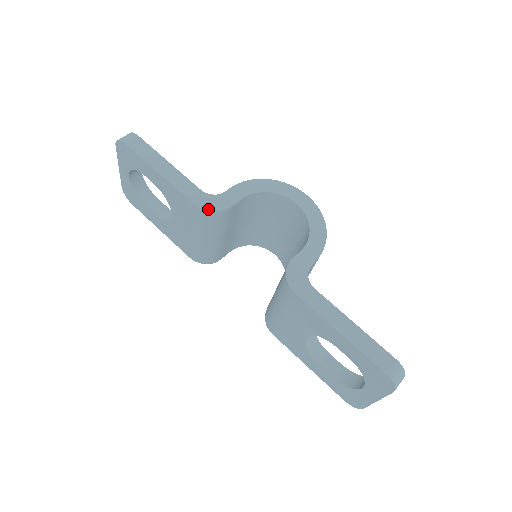
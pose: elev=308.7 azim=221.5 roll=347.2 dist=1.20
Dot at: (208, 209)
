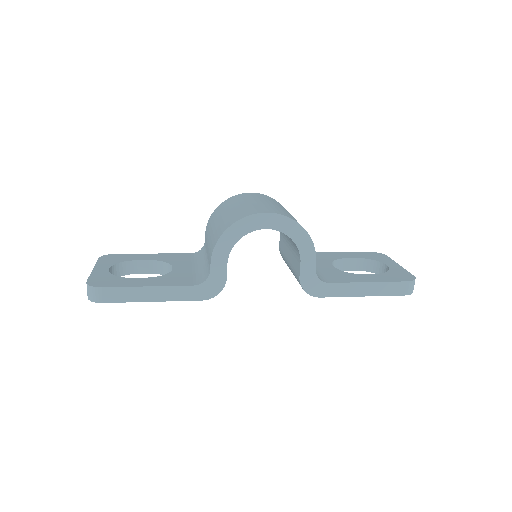
Dot at: (214, 295)
